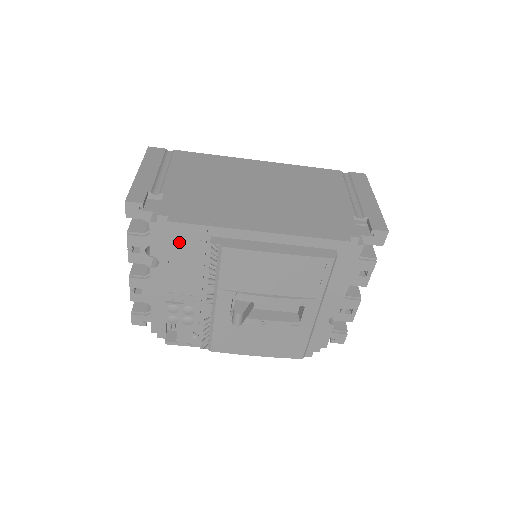
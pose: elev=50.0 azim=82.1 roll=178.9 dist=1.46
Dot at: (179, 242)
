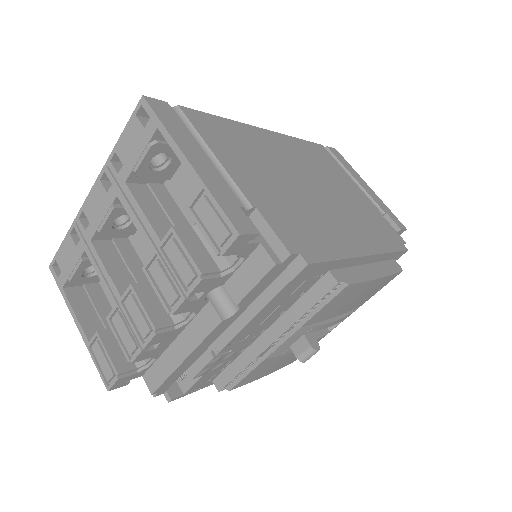
Dot at: (294, 285)
